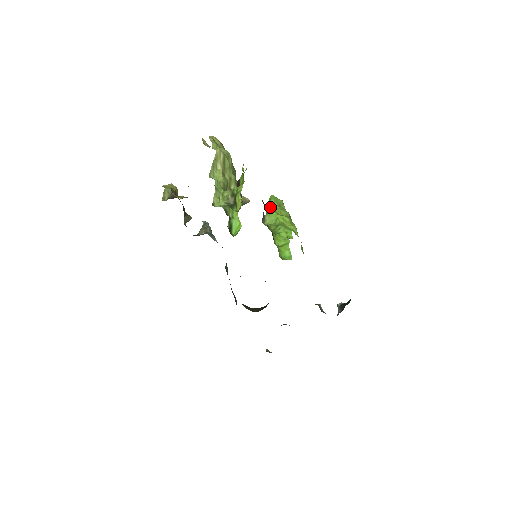
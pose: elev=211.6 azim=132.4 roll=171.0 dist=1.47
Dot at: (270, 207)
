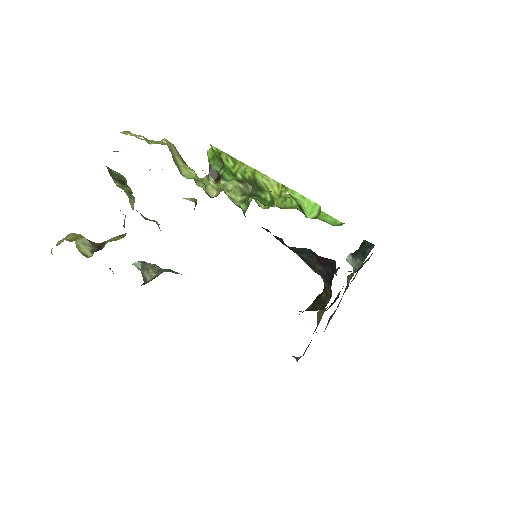
Dot at: occluded
